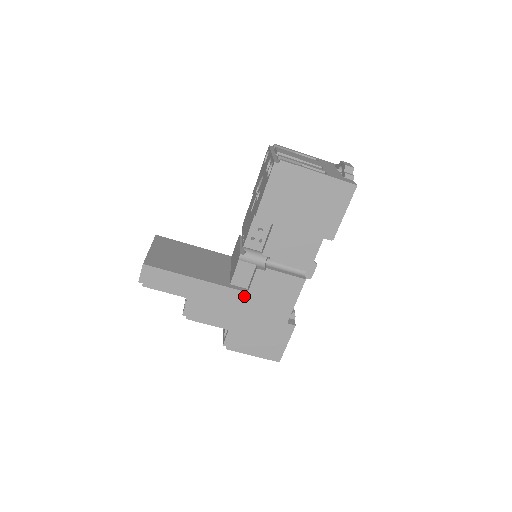
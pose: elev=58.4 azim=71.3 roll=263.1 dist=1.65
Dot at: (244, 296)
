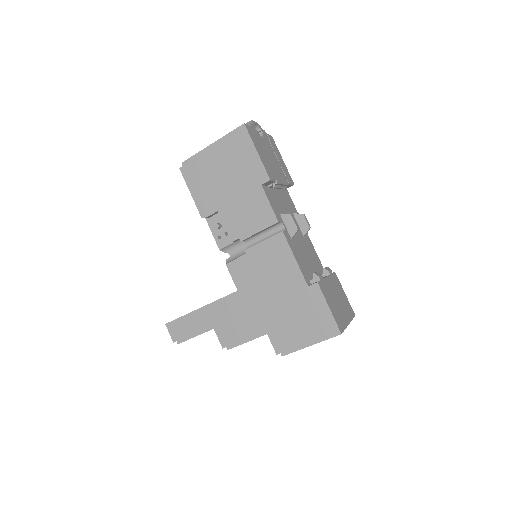
Dot at: (251, 290)
